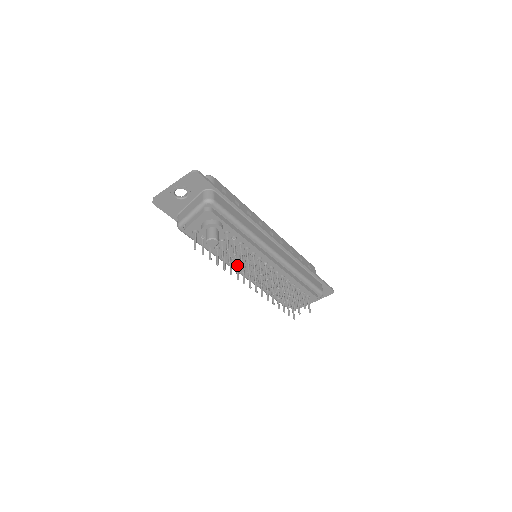
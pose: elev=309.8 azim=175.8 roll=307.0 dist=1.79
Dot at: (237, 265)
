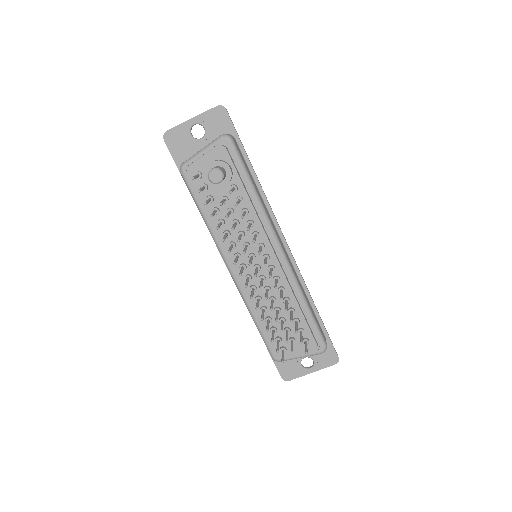
Dot at: (232, 245)
